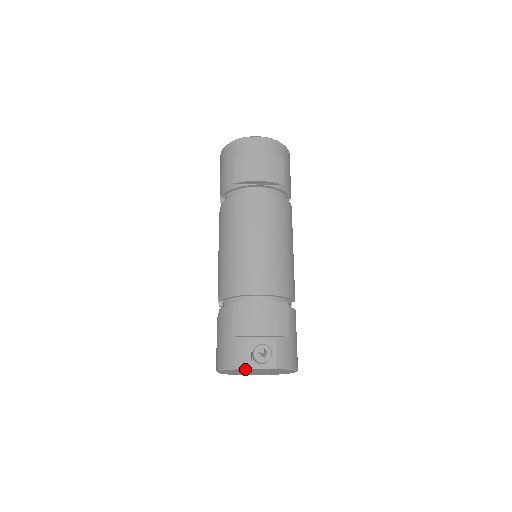
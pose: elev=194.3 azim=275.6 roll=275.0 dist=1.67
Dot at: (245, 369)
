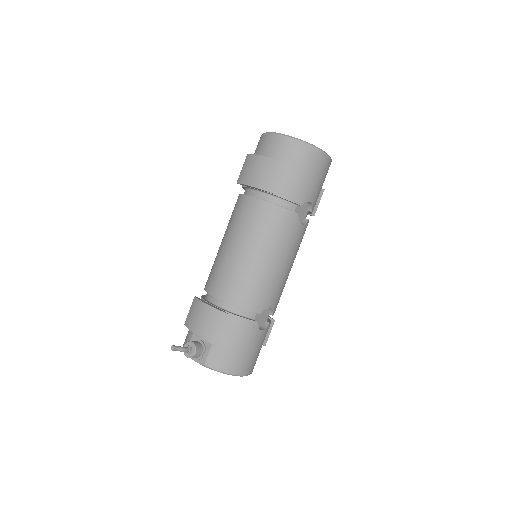
Dot at: occluded
